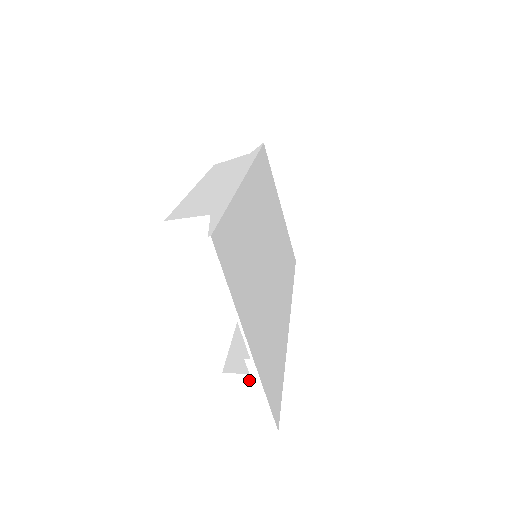
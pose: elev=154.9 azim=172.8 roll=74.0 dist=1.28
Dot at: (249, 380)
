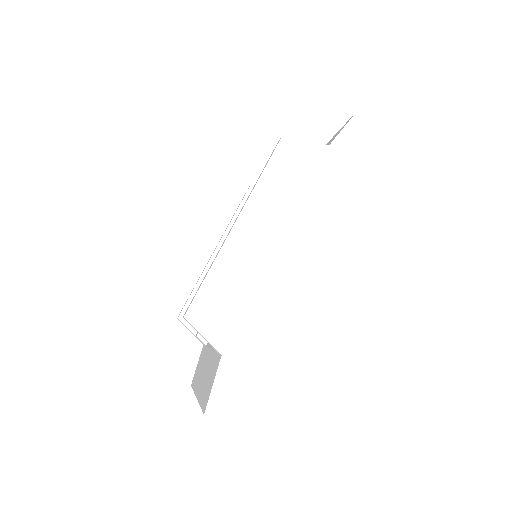
Dot at: occluded
